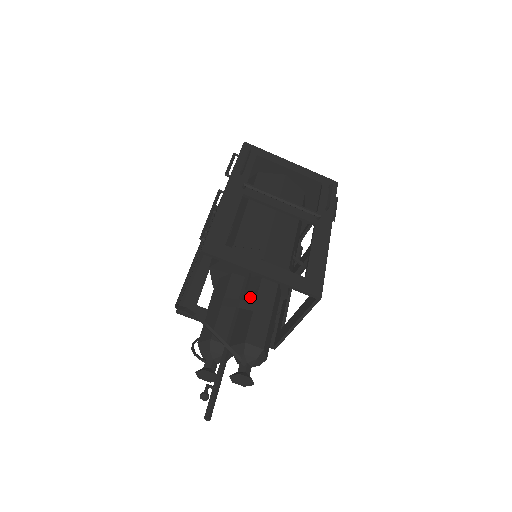
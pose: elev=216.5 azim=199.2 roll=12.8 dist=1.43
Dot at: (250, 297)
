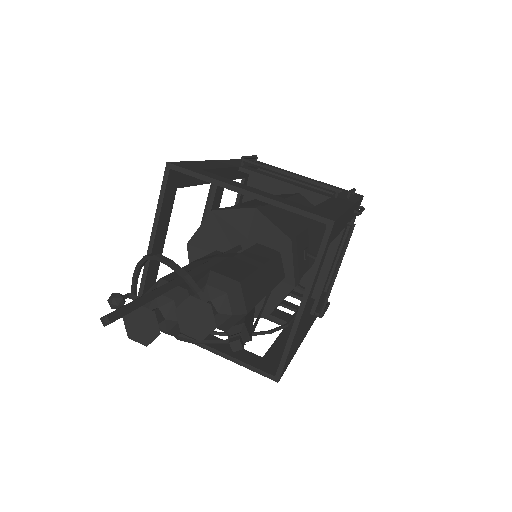
Dot at: occluded
